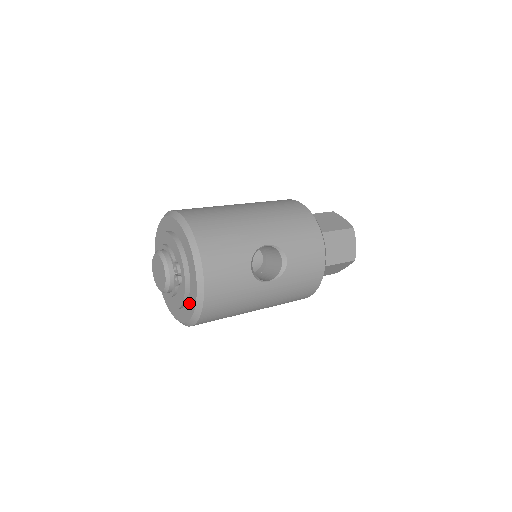
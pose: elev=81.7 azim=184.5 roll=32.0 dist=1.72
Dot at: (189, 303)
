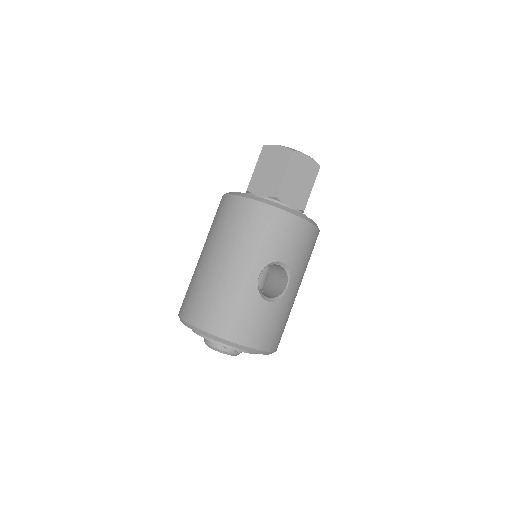
Dot at: occluded
